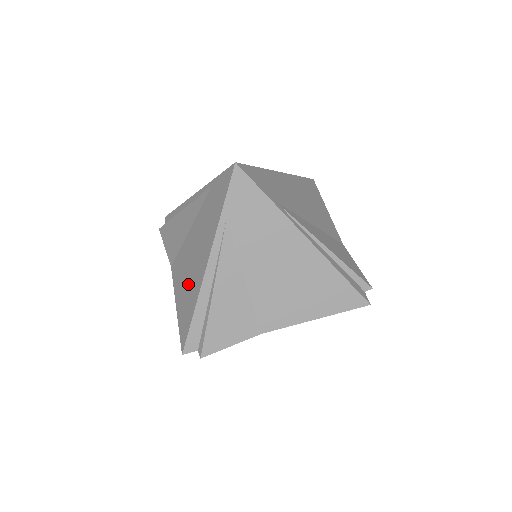
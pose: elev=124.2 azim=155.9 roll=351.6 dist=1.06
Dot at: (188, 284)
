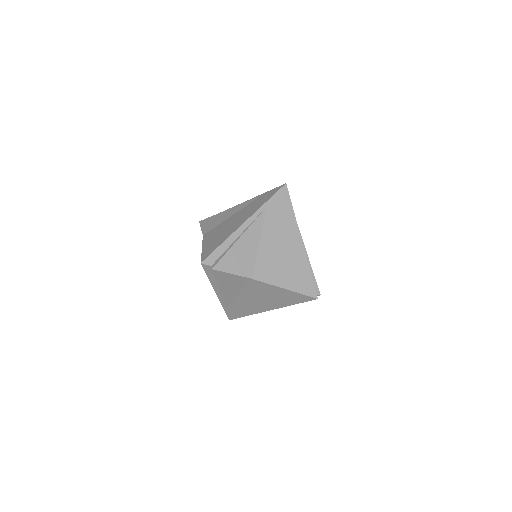
Dot at: (221, 235)
